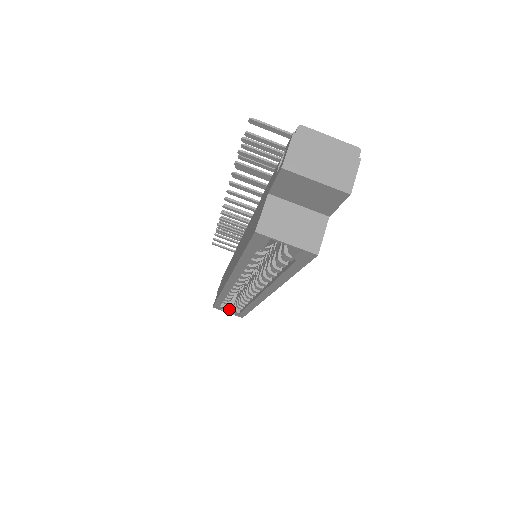
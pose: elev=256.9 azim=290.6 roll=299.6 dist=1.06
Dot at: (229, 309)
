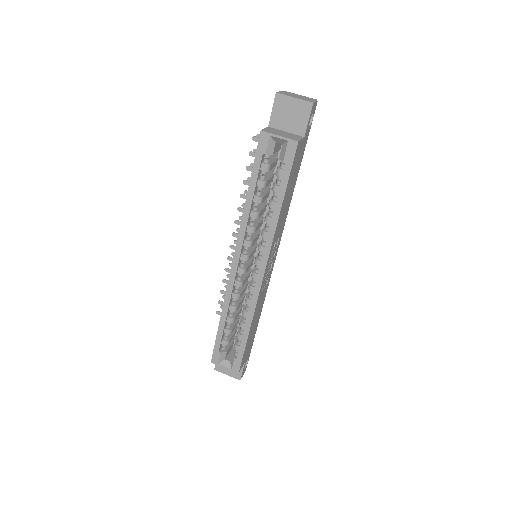
Dot at: (226, 363)
